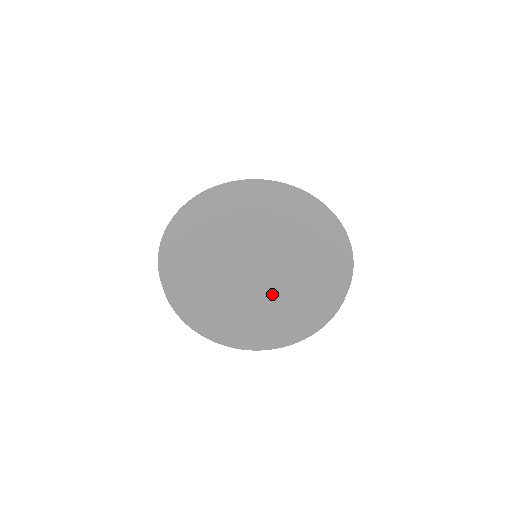
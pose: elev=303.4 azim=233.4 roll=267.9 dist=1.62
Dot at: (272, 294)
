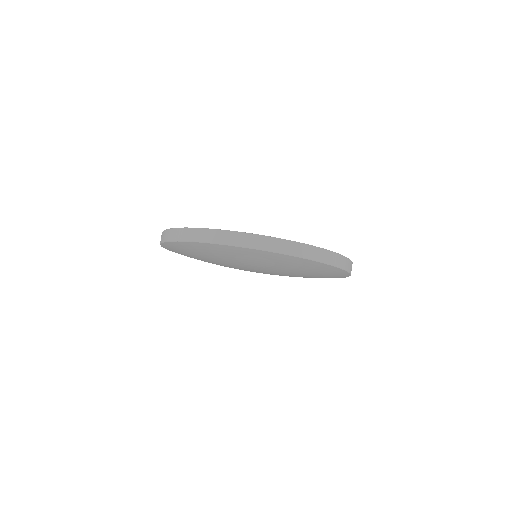
Dot at: occluded
